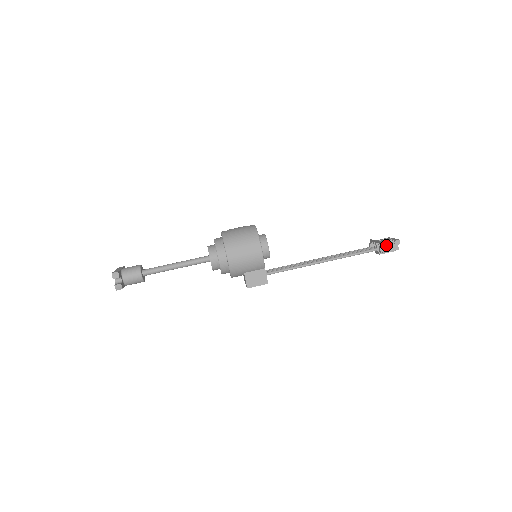
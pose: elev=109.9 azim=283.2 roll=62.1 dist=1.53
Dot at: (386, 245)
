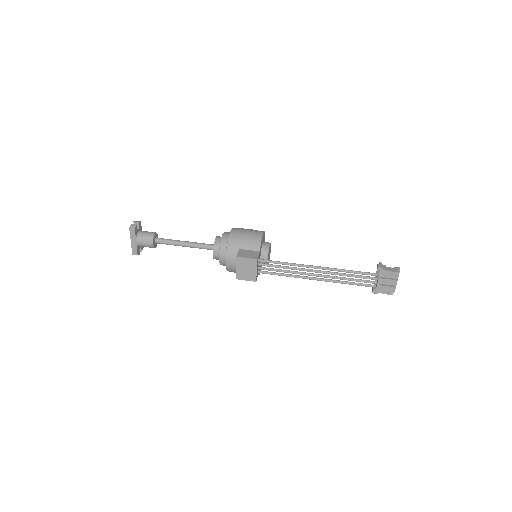
Dot at: (385, 267)
